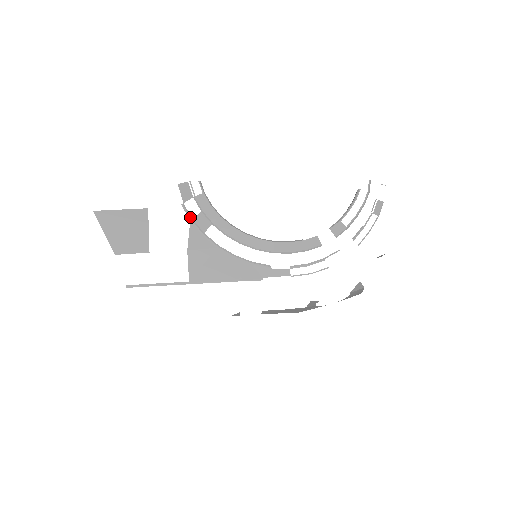
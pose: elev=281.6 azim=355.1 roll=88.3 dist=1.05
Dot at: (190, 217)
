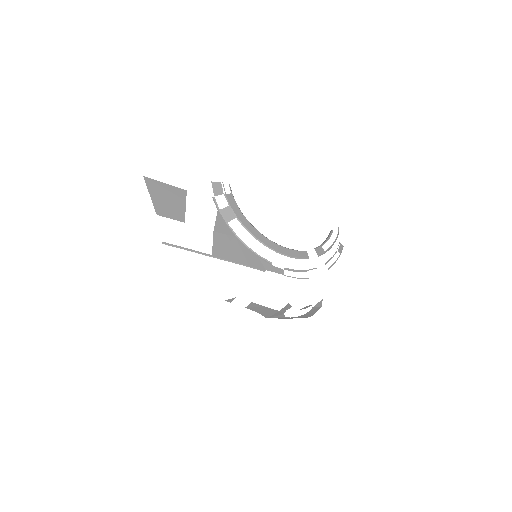
Dot at: (218, 208)
